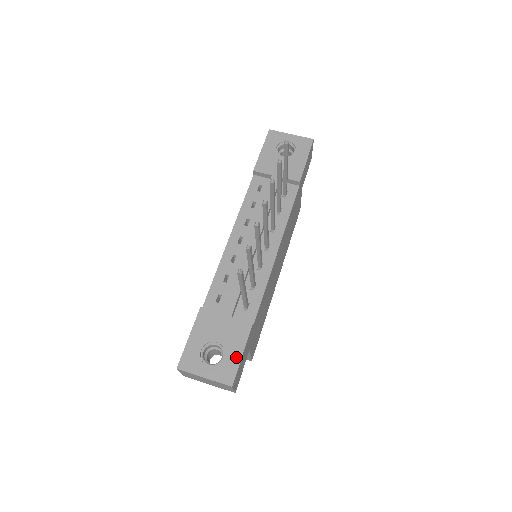
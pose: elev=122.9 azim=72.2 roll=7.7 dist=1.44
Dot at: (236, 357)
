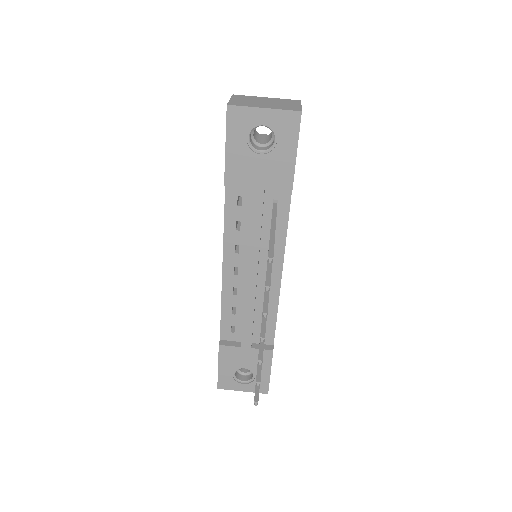
Dot at: (265, 376)
